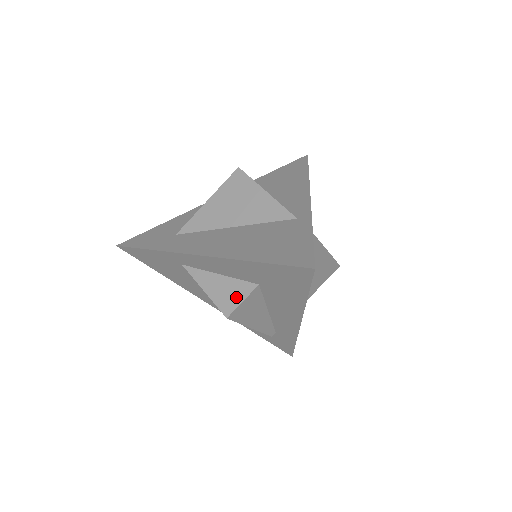
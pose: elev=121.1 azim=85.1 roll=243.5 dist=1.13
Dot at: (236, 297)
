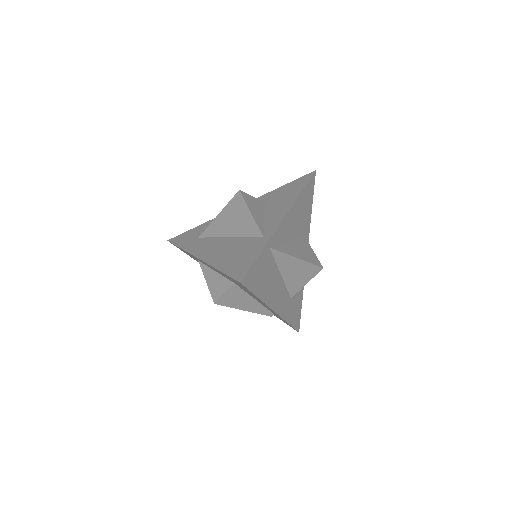
Dot at: (221, 290)
